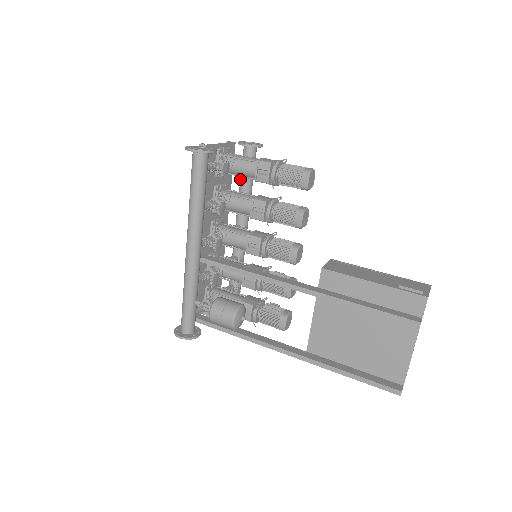
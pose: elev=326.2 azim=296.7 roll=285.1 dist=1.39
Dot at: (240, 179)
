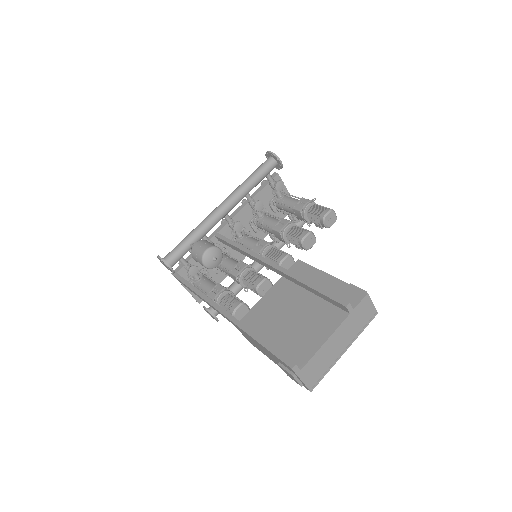
Dot at: occluded
